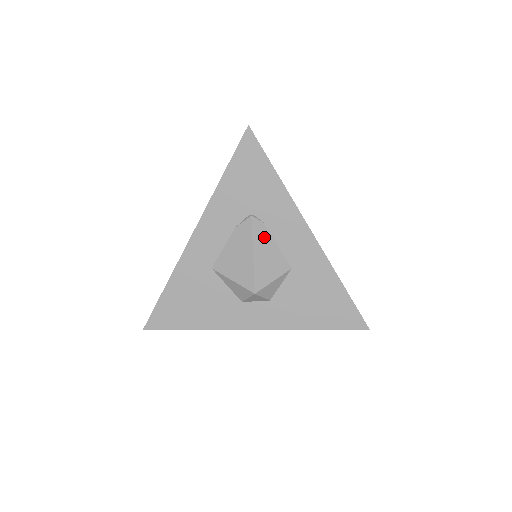
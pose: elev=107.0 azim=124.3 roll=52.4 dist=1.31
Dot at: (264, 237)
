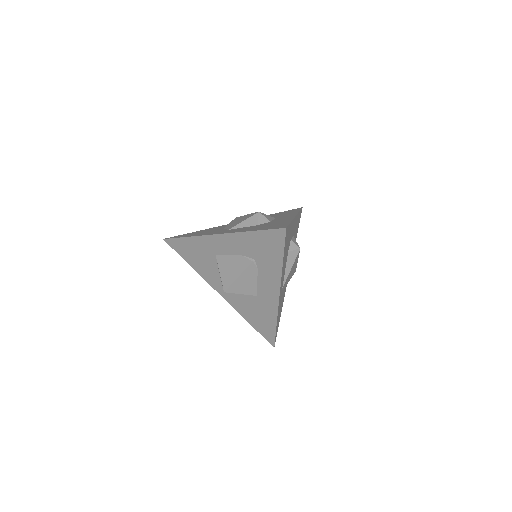
Dot at: (252, 274)
